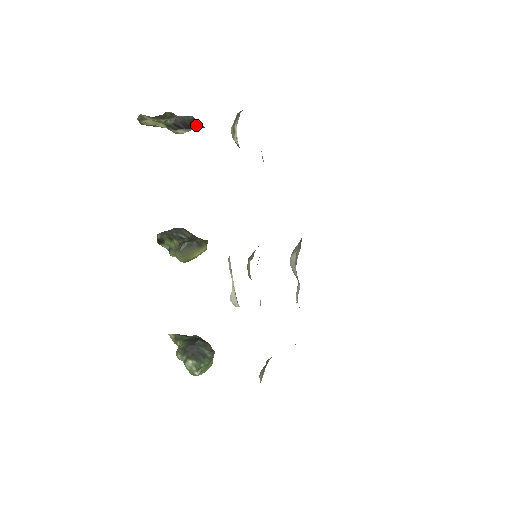
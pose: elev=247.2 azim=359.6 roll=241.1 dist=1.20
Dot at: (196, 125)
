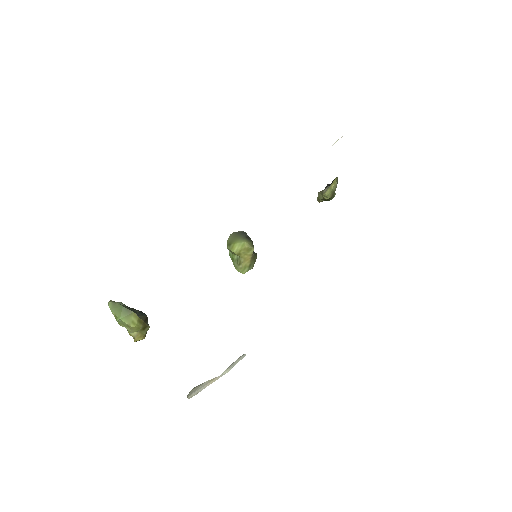
Dot at: (334, 181)
